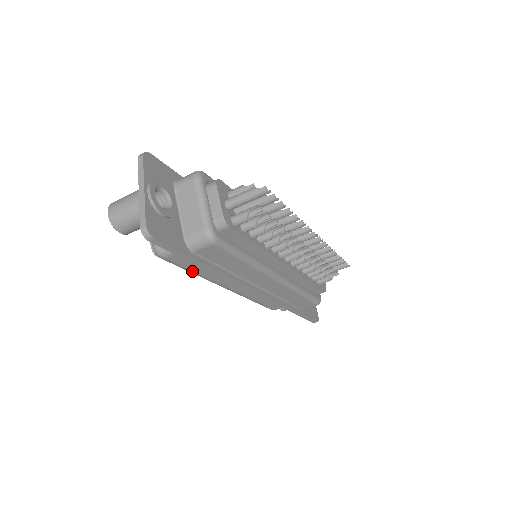
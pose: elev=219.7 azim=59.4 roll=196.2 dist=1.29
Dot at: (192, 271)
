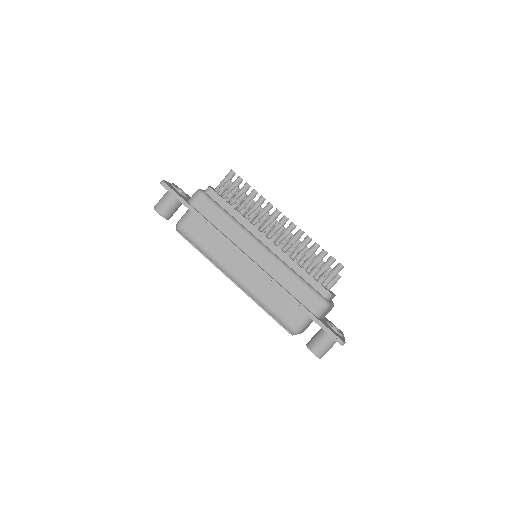
Dot at: (201, 247)
